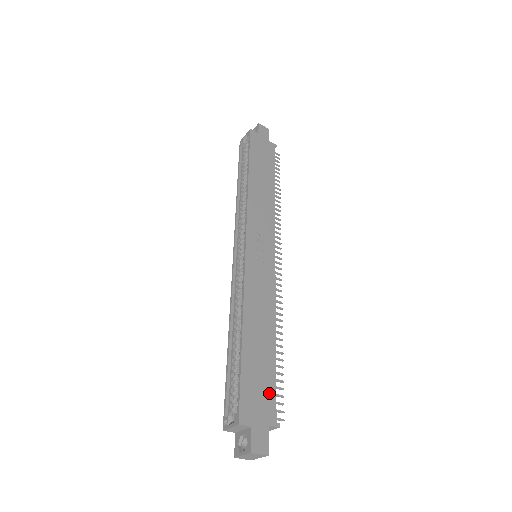
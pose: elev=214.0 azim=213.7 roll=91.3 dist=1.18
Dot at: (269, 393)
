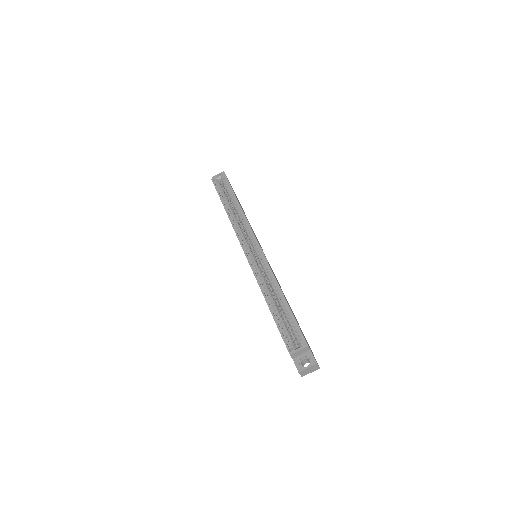
Dot at: occluded
